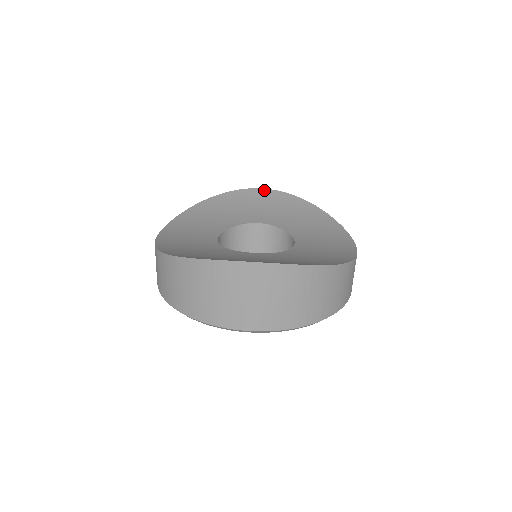
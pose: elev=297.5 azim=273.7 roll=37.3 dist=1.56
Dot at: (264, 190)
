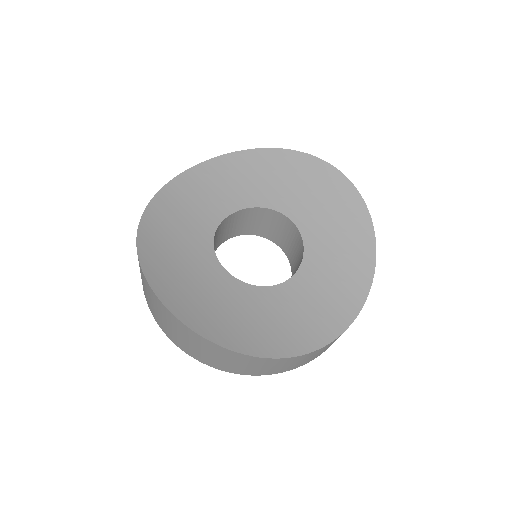
Dot at: (343, 177)
